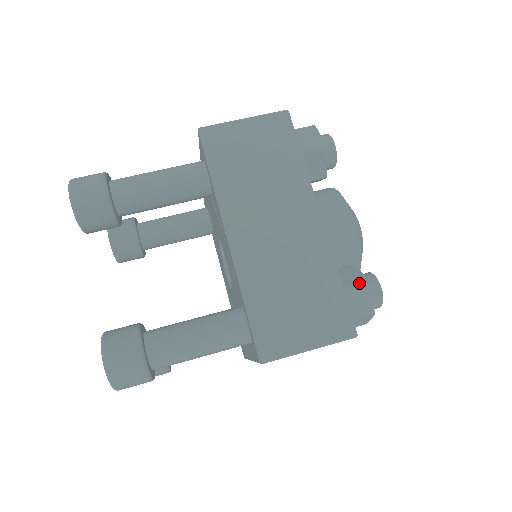
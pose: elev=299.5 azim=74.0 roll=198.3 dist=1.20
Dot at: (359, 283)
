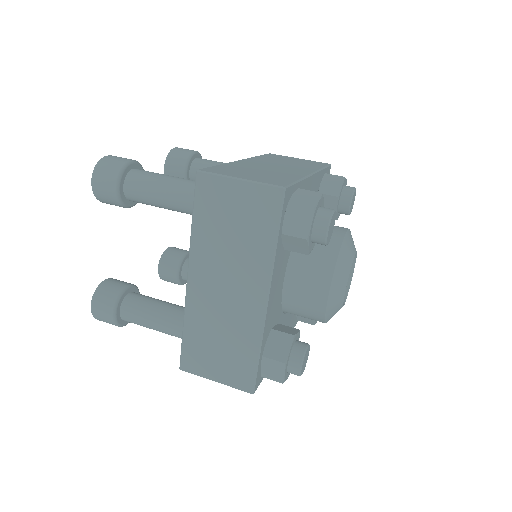
Dot at: (314, 191)
